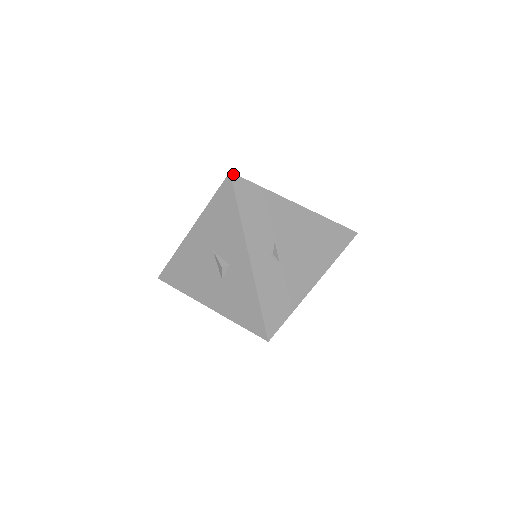
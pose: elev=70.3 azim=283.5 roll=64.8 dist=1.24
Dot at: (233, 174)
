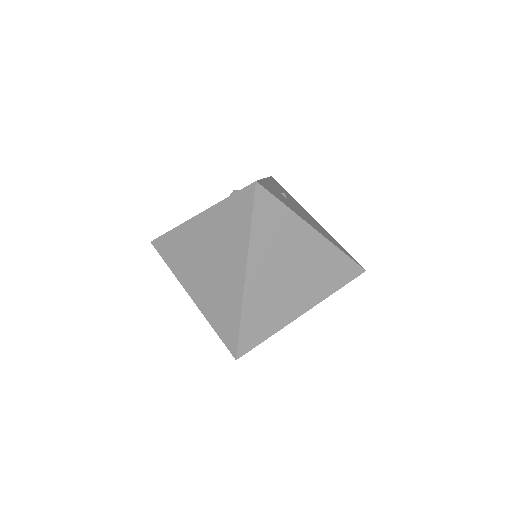
Dot at: (273, 178)
